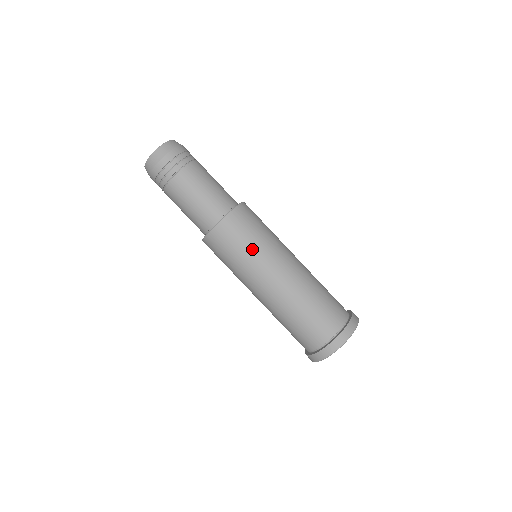
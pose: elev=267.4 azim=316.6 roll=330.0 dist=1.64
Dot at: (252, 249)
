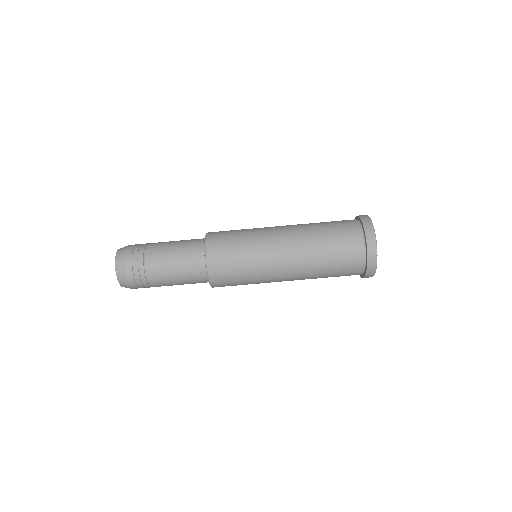
Dot at: (249, 276)
